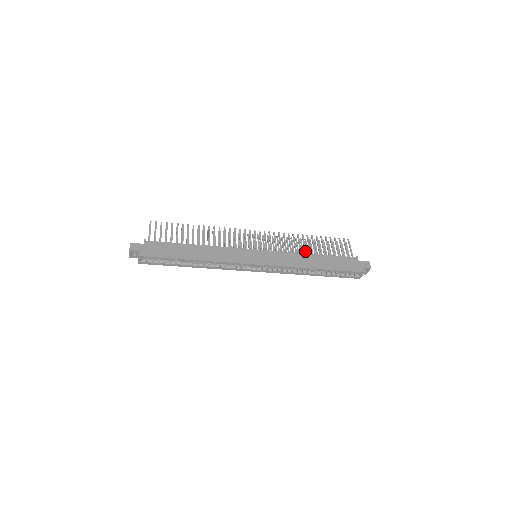
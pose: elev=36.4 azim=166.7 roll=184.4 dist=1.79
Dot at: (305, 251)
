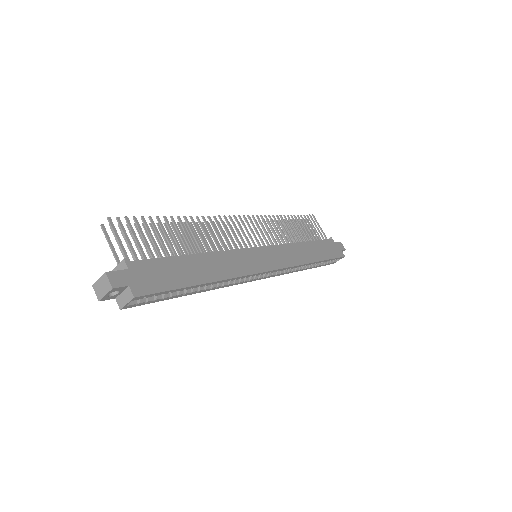
Dot at: (294, 239)
